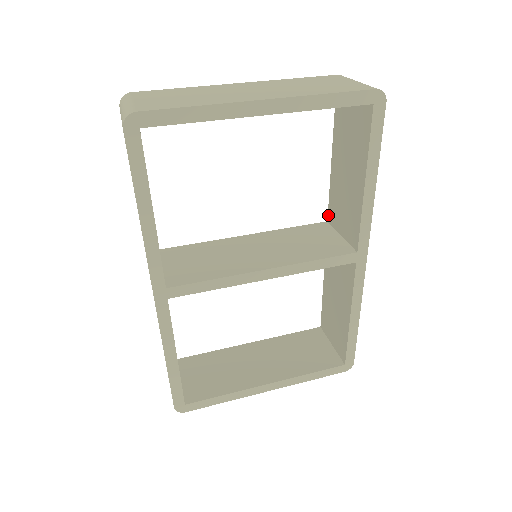
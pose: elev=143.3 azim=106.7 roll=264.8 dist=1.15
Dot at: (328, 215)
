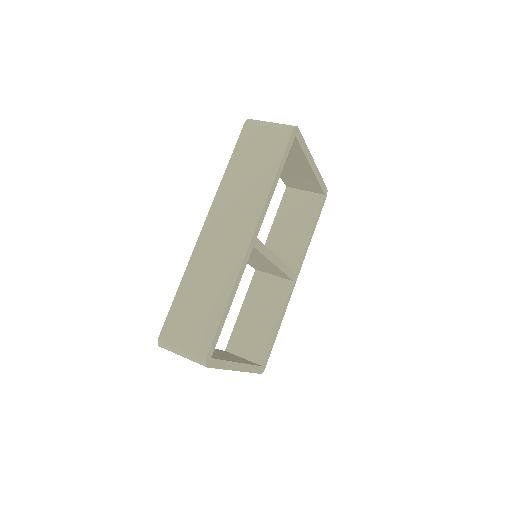
Dot at: occluded
